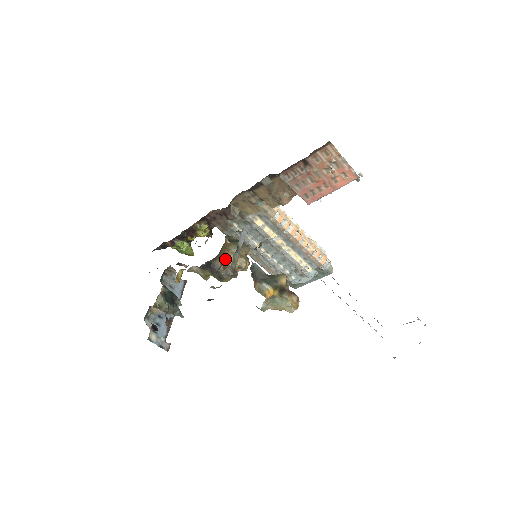
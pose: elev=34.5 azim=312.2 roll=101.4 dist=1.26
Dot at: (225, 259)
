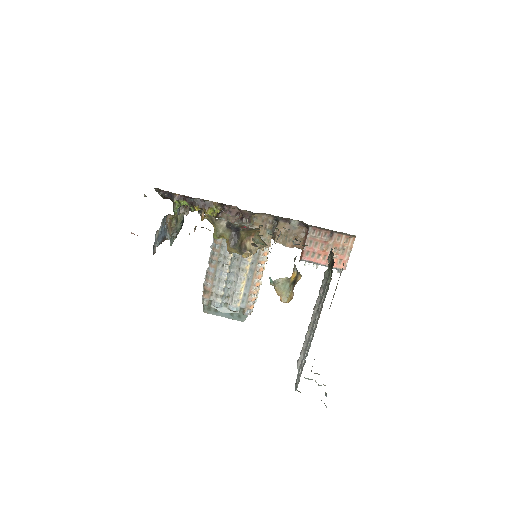
Dot at: (246, 237)
